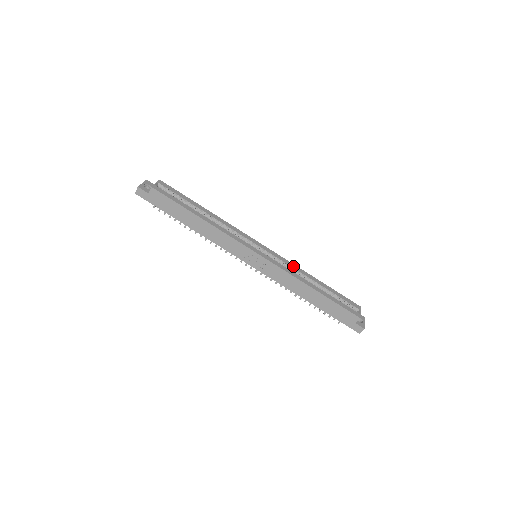
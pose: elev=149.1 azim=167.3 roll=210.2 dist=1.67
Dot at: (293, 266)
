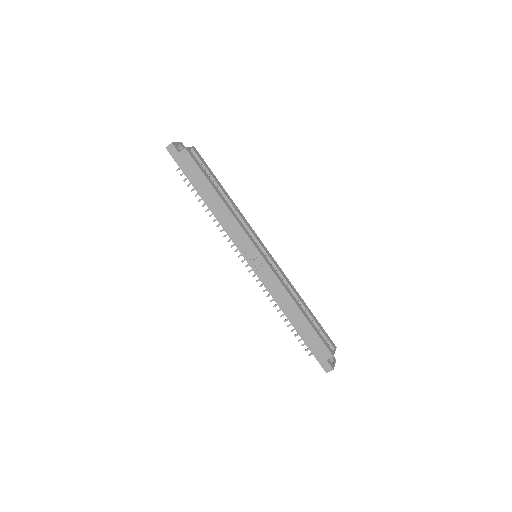
Dot at: (287, 280)
